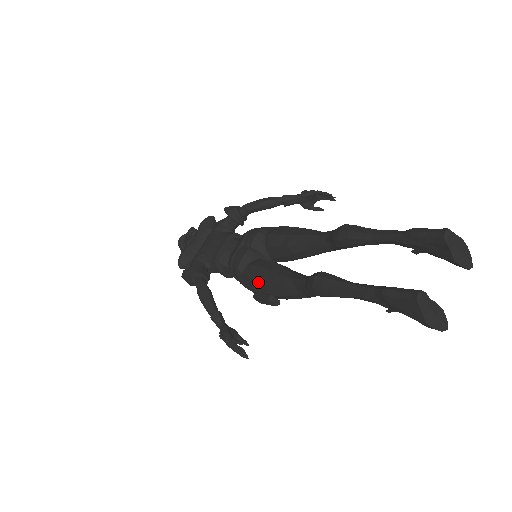
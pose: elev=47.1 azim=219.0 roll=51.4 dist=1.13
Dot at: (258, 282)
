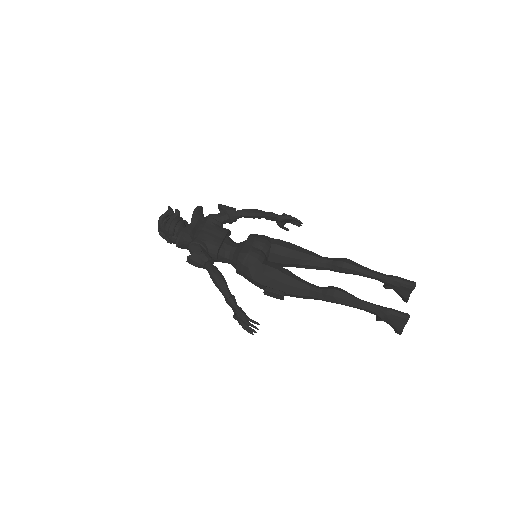
Dot at: (274, 280)
